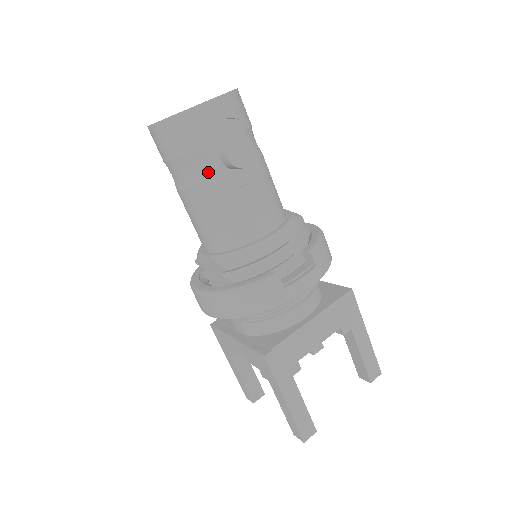
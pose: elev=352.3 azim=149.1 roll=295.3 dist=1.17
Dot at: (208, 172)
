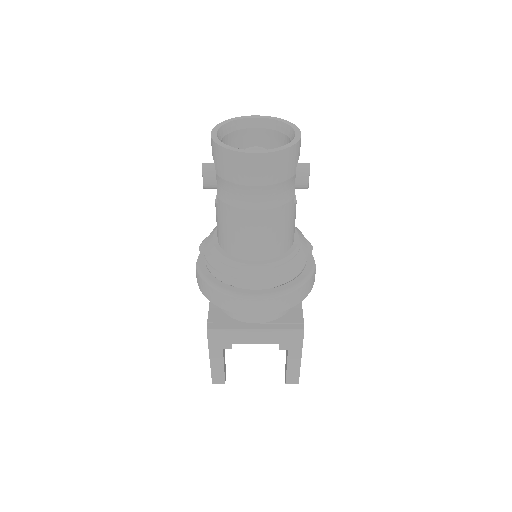
Dot at: (289, 194)
